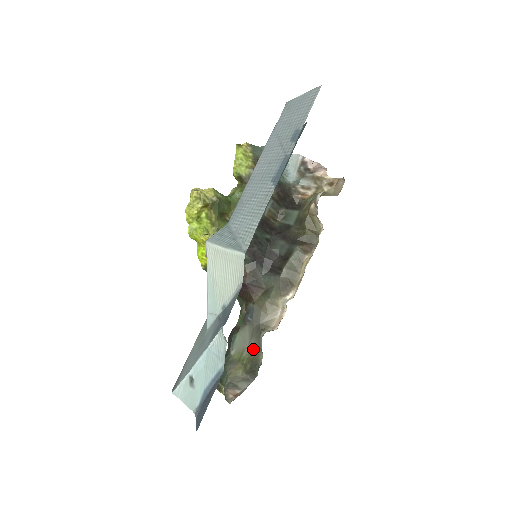
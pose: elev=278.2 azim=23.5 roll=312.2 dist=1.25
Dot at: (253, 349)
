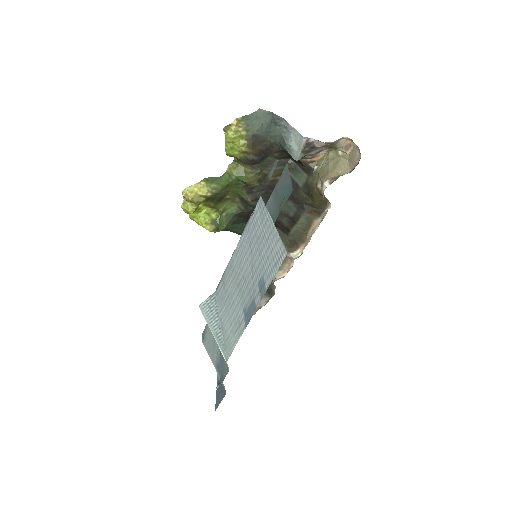
Dot at: occluded
